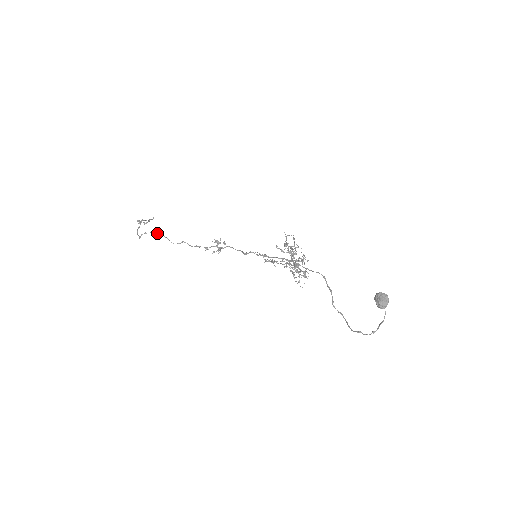
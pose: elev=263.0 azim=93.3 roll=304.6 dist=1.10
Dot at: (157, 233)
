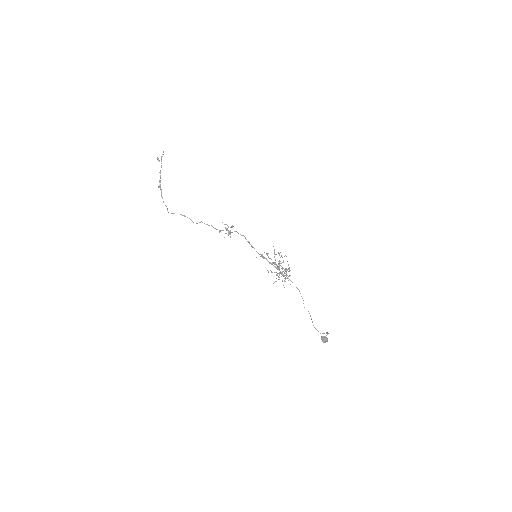
Dot at: occluded
